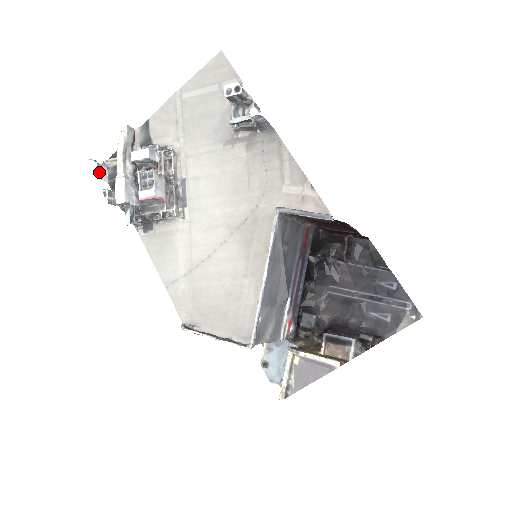
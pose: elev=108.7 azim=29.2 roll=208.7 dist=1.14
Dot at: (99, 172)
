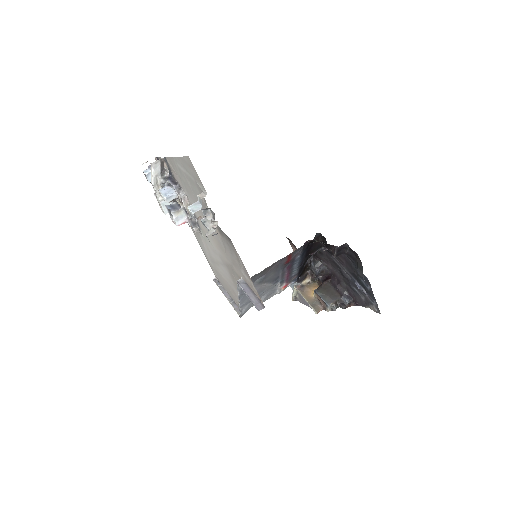
Dot at: (149, 179)
